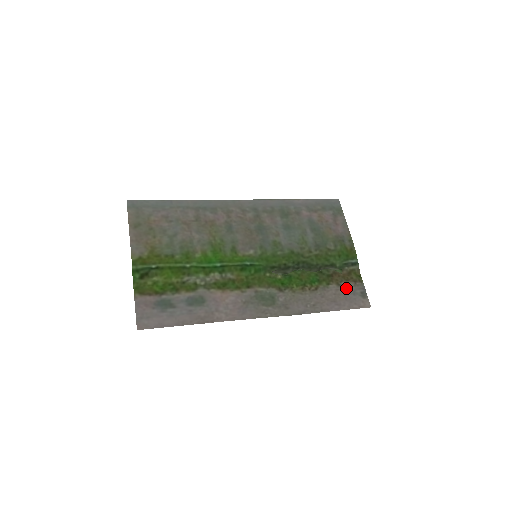
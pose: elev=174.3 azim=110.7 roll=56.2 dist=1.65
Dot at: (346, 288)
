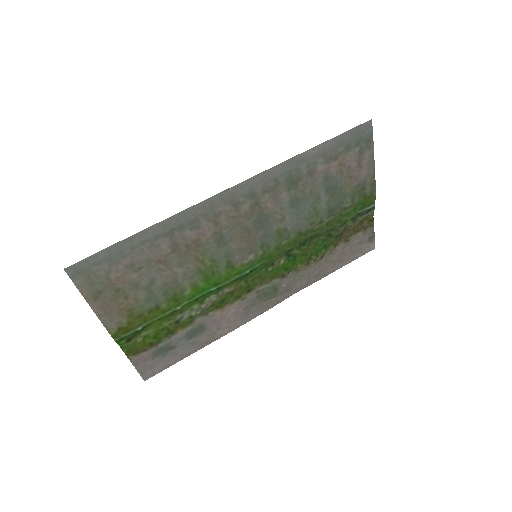
Dot at: (354, 241)
